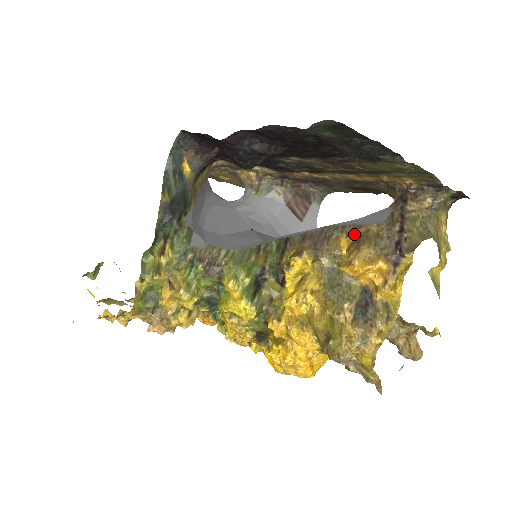
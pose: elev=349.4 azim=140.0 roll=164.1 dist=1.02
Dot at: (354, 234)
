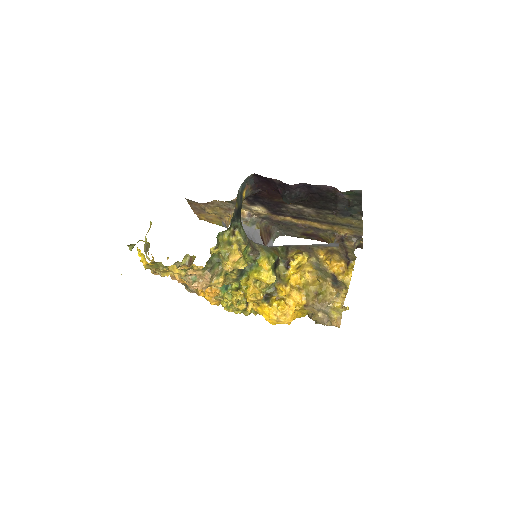
Dot at: (326, 249)
